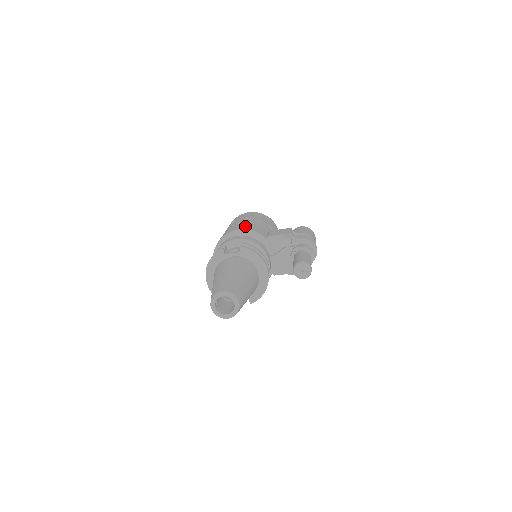
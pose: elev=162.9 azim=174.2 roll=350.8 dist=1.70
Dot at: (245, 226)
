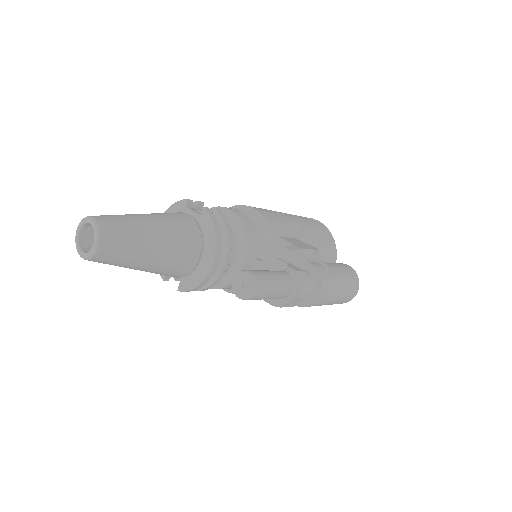
Dot at: (267, 211)
